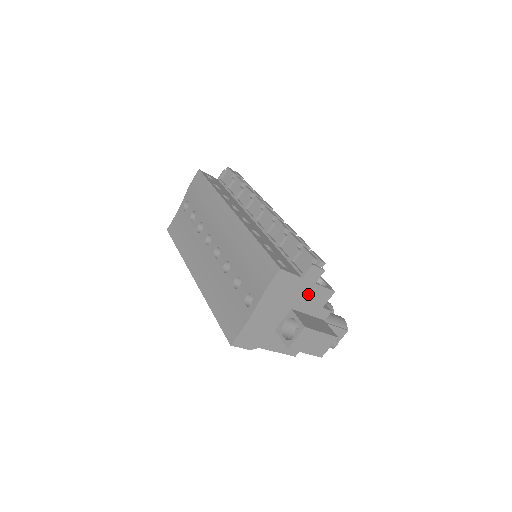
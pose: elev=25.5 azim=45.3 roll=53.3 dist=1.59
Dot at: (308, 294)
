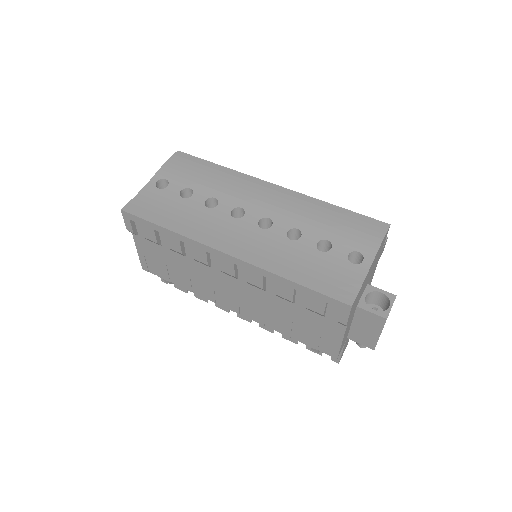
Dot at: (373, 272)
